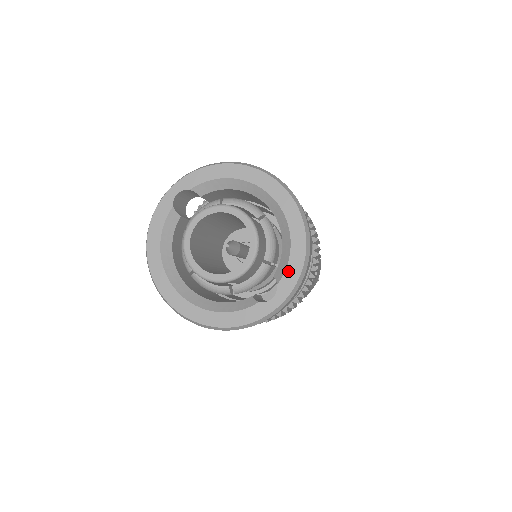
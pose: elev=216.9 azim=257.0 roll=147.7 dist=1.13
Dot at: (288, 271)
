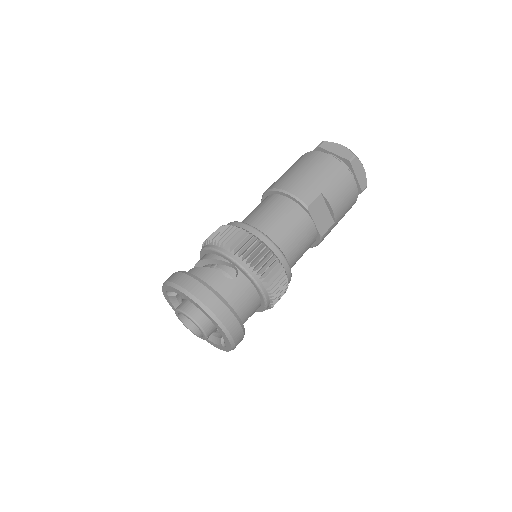
Dot at: (225, 341)
